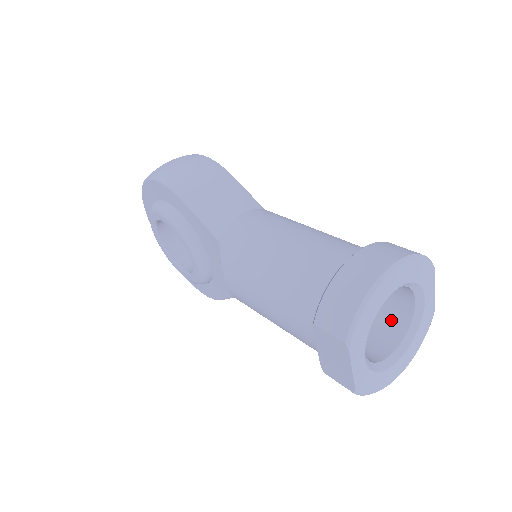
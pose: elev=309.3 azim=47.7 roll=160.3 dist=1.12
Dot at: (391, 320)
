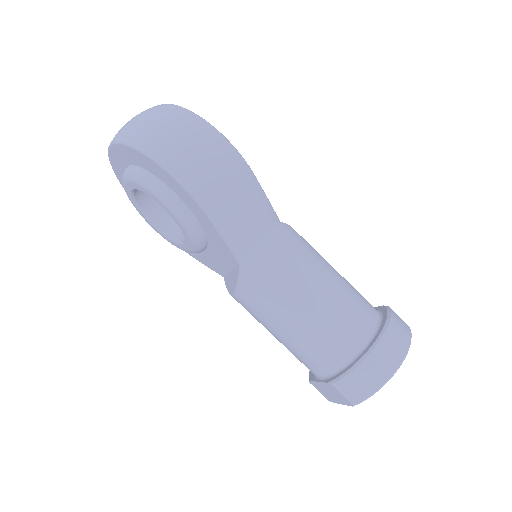
Dot at: occluded
